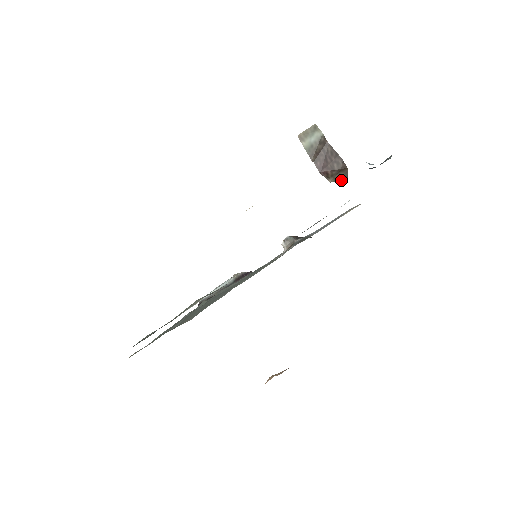
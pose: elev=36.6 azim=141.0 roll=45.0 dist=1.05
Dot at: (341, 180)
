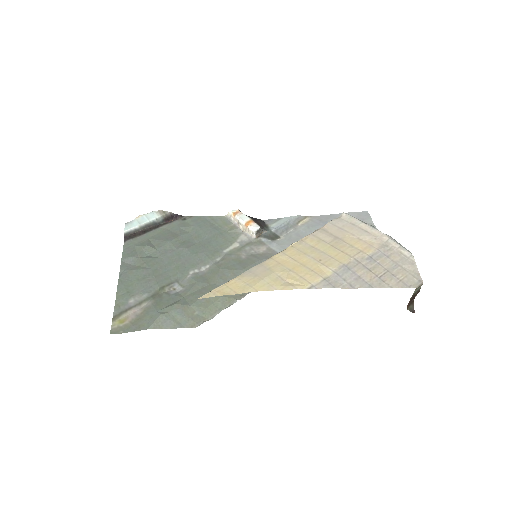
Dot at: (412, 311)
